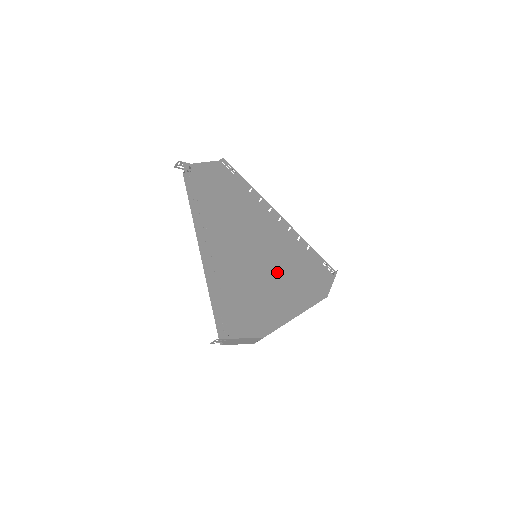
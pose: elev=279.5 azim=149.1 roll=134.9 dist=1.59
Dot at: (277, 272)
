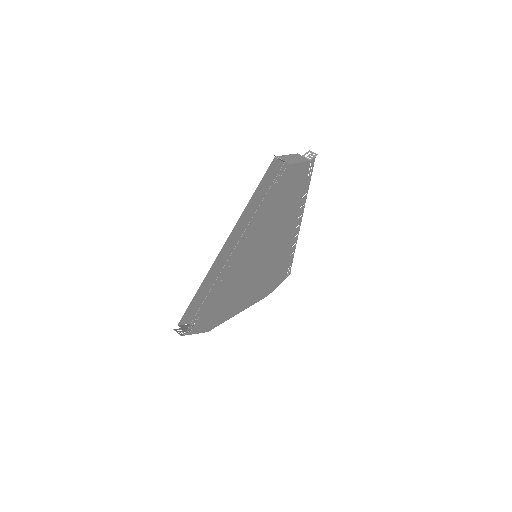
Dot at: (257, 277)
